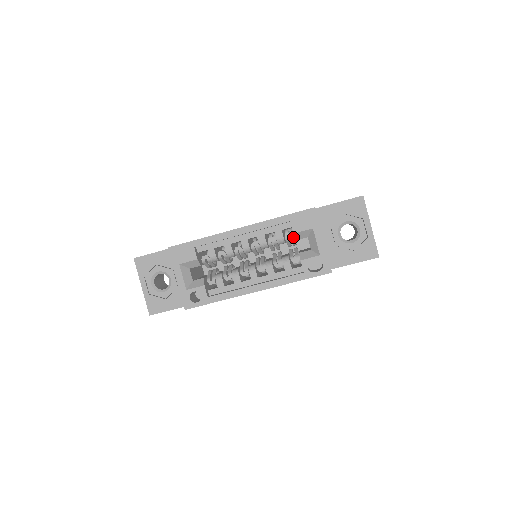
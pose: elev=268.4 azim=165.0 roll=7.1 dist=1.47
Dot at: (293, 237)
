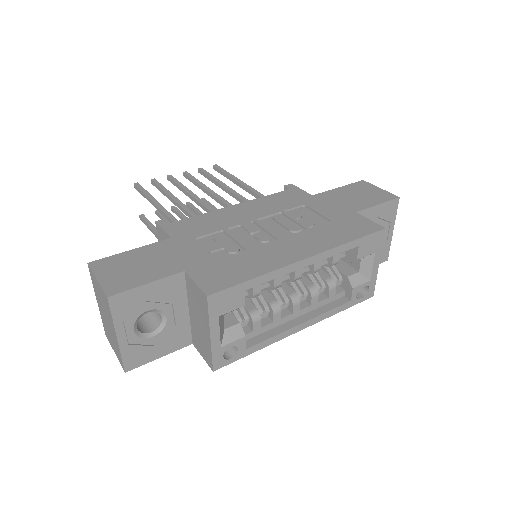
Dot at: (344, 257)
